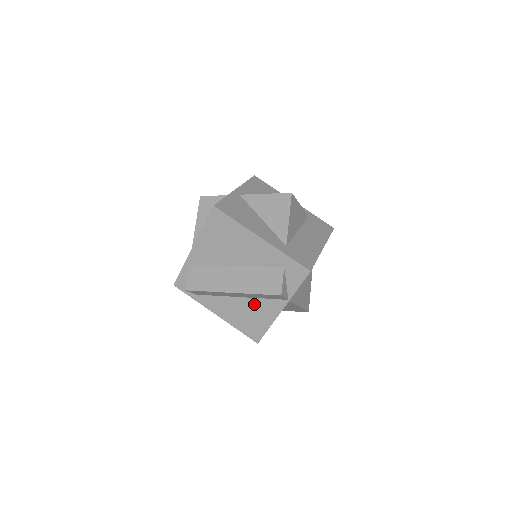
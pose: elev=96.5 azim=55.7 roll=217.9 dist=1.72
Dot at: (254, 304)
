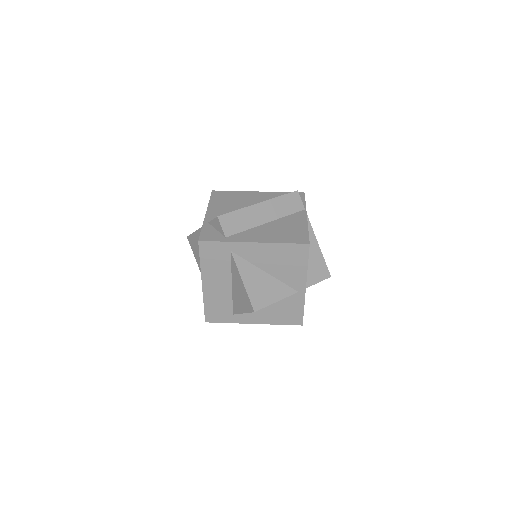
Dot at: (282, 222)
